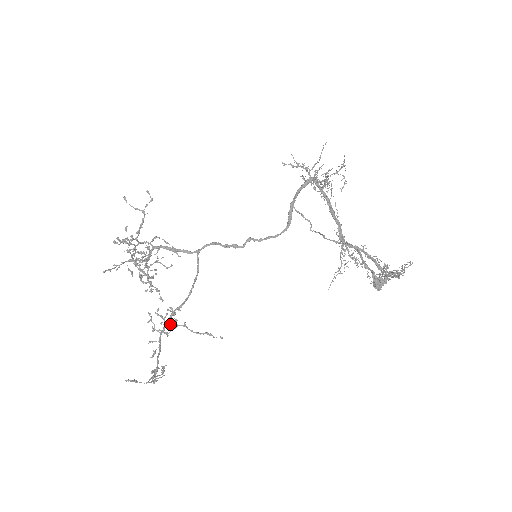
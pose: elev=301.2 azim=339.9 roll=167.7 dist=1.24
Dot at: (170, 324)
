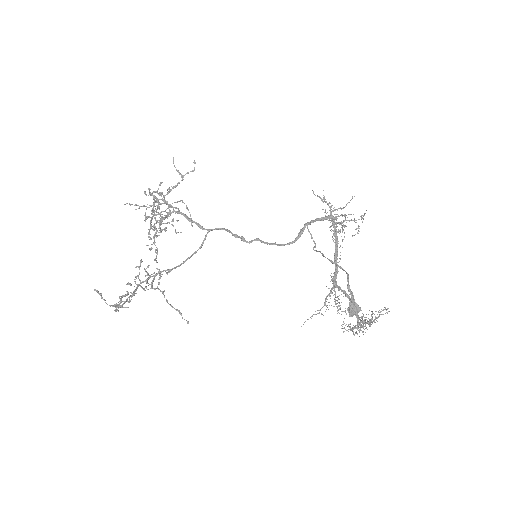
Dot at: (153, 280)
